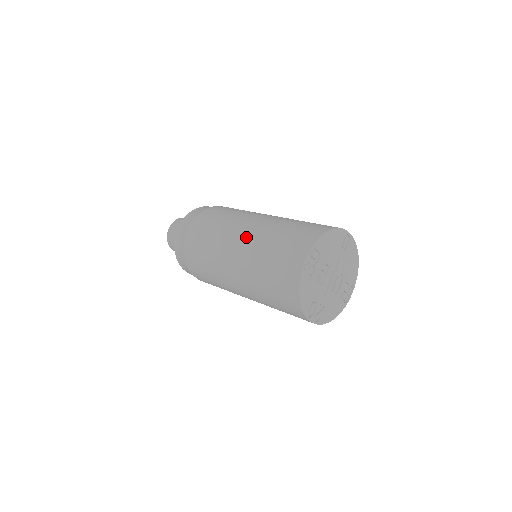
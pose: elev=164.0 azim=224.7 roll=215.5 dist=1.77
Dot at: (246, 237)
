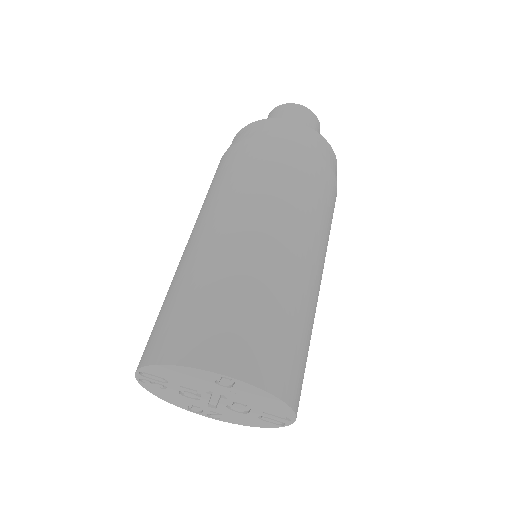
Dot at: occluded
